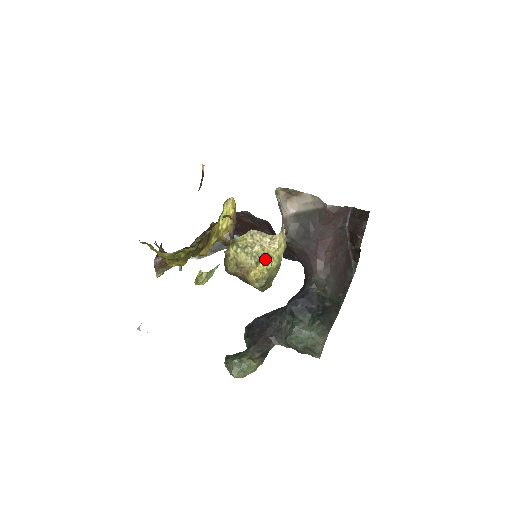
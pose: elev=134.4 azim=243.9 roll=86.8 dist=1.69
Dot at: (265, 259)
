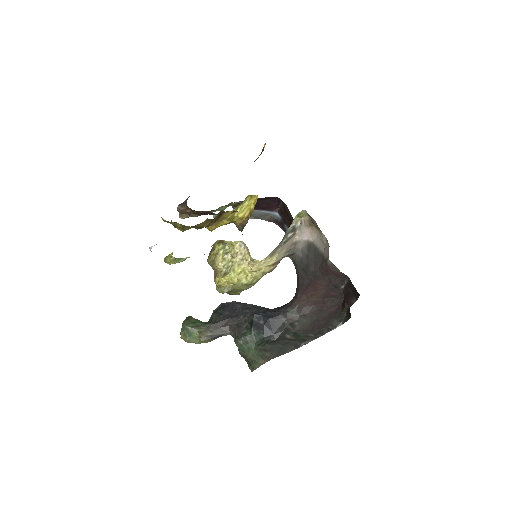
Dot at: (232, 275)
